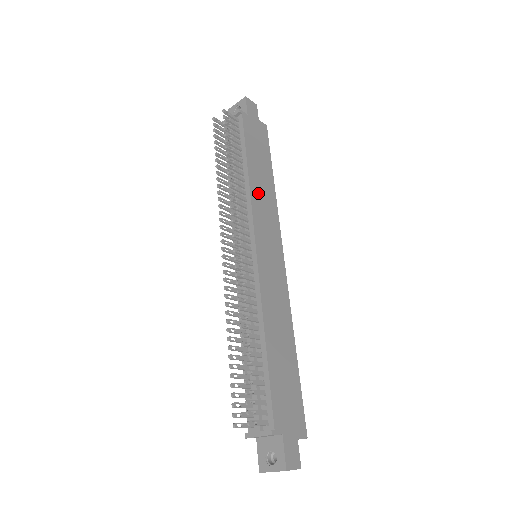
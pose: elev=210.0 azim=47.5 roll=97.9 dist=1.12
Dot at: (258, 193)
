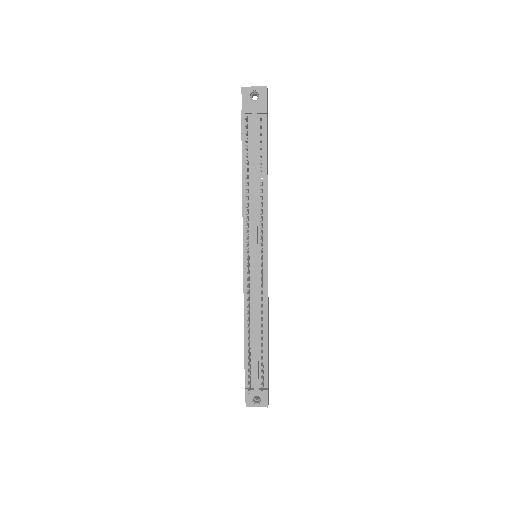
Dot at: occluded
